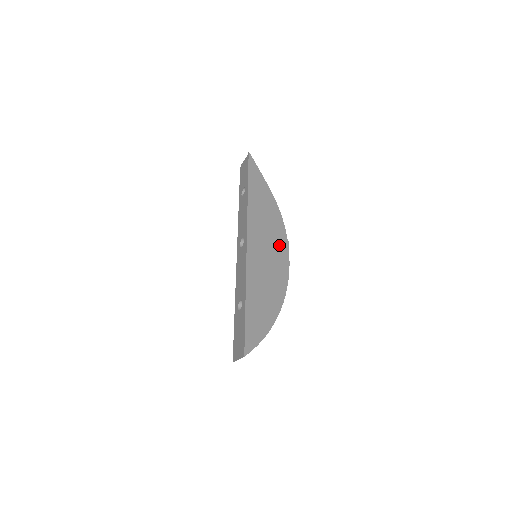
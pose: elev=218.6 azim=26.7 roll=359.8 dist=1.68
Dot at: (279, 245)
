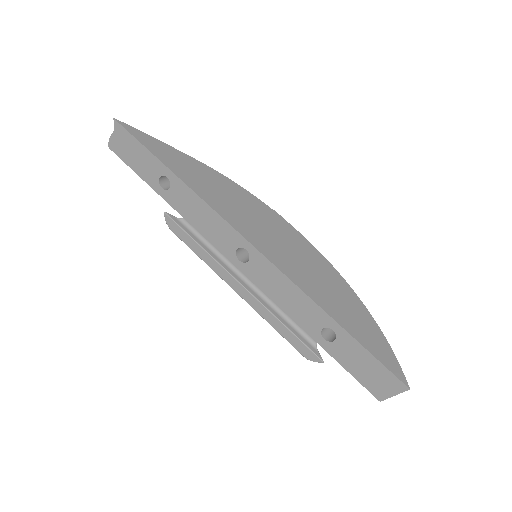
Dot at: (276, 224)
